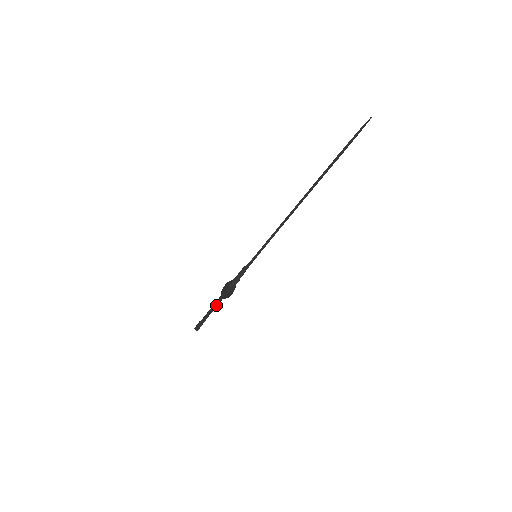
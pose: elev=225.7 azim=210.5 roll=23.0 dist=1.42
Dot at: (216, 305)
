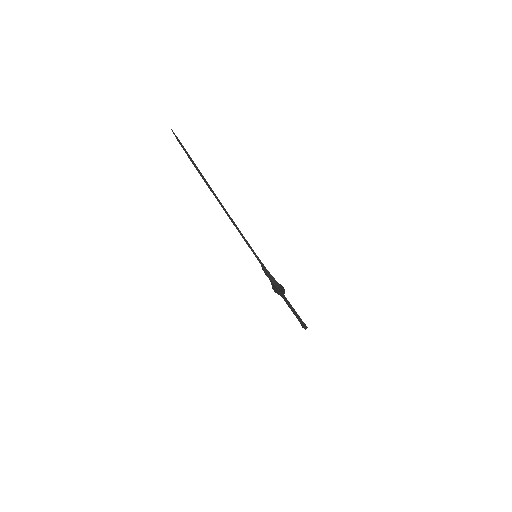
Dot at: (289, 304)
